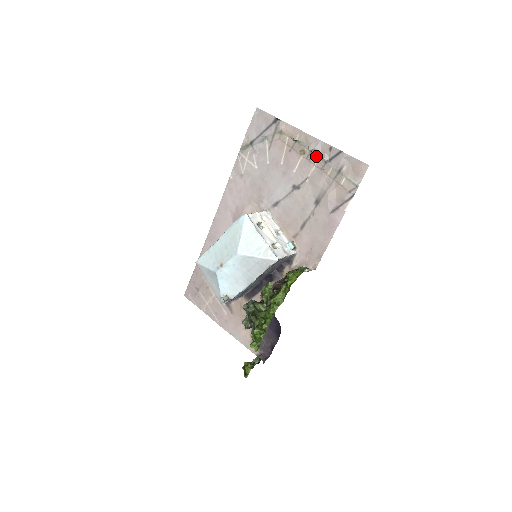
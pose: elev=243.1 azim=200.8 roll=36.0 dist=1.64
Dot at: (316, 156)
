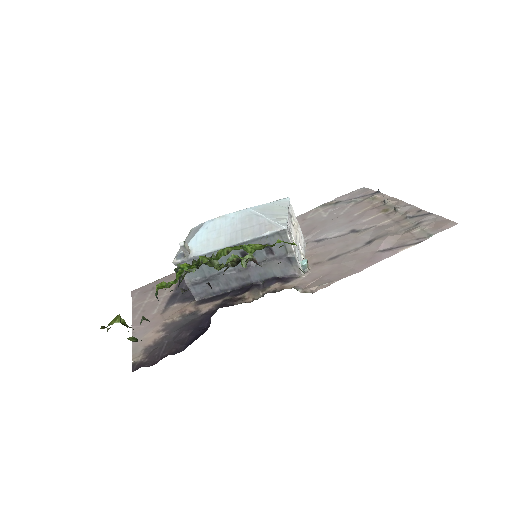
Dot at: (398, 213)
